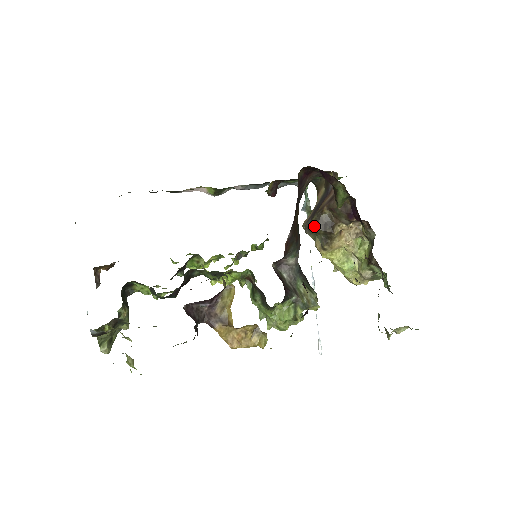
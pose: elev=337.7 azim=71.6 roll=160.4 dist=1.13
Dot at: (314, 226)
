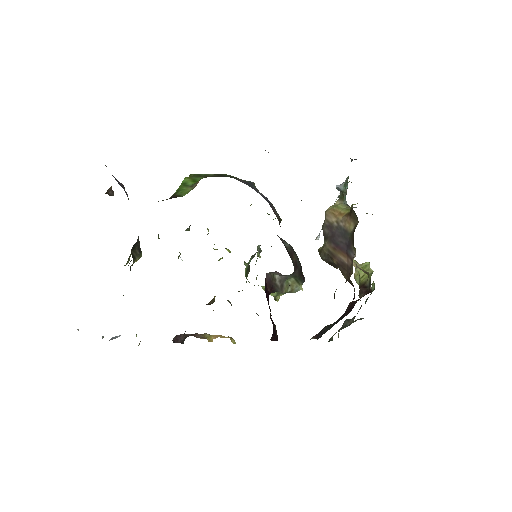
Dot at: (321, 257)
